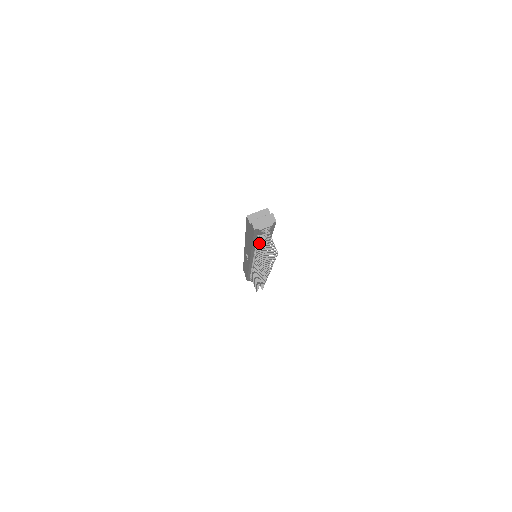
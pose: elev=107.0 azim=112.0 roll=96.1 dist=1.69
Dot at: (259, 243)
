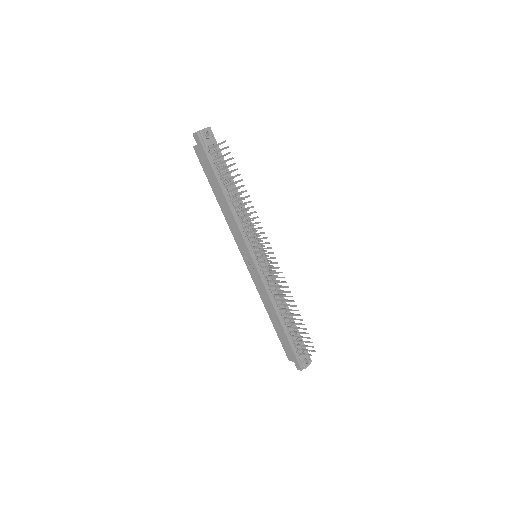
Dot at: (219, 171)
